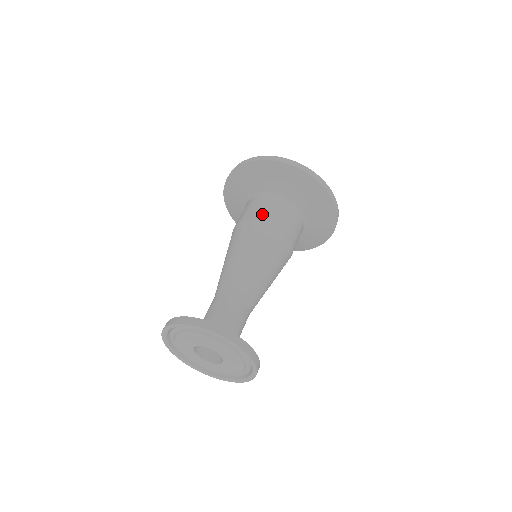
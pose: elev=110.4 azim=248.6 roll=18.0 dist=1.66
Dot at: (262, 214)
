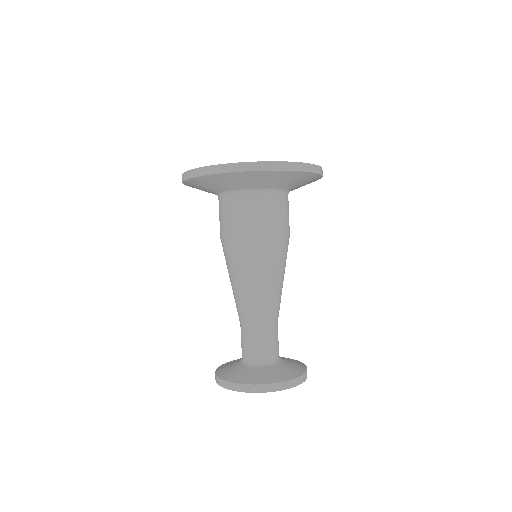
Dot at: (246, 228)
